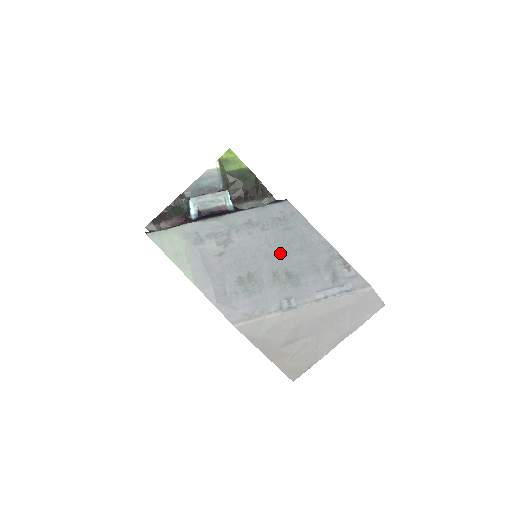
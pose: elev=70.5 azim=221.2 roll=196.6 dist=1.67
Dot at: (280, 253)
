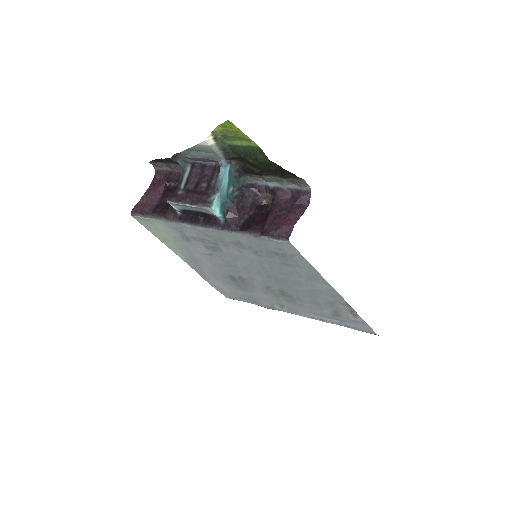
Dot at: (275, 277)
